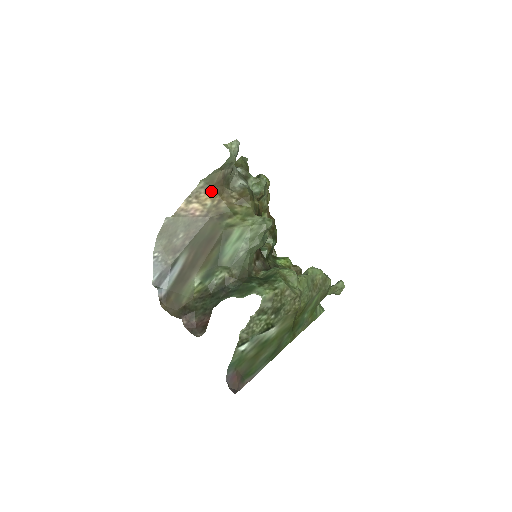
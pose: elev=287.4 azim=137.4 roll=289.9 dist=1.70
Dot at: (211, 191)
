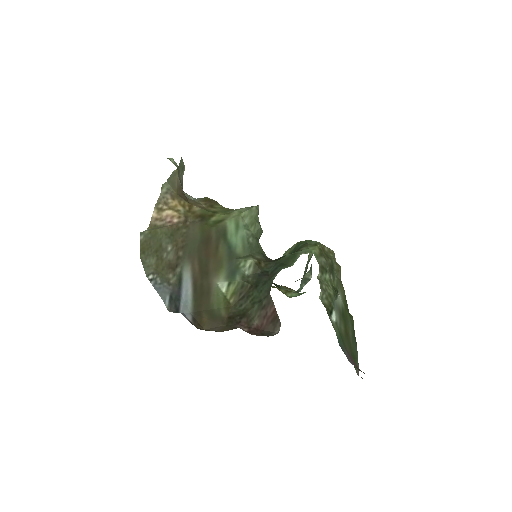
Dot at: (177, 197)
